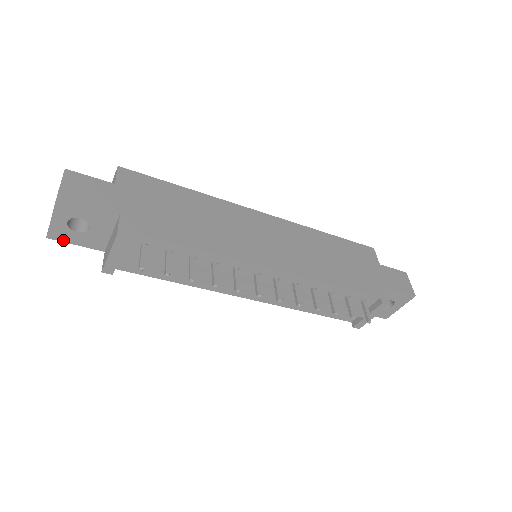
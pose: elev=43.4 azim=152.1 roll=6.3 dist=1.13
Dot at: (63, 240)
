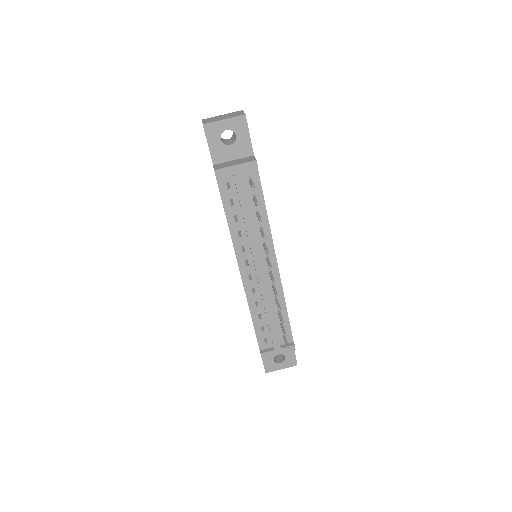
Dot at: (207, 135)
